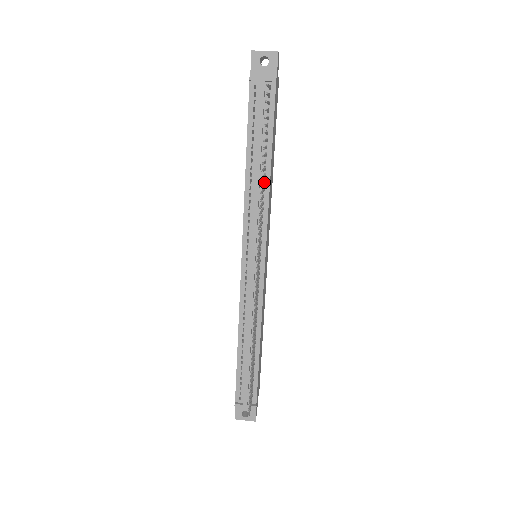
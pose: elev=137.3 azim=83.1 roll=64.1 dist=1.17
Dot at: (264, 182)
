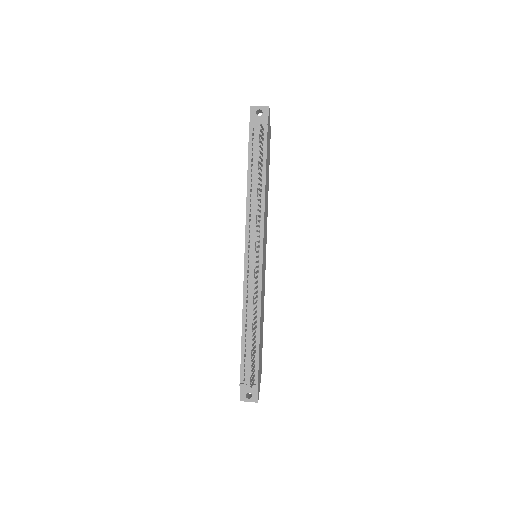
Dot at: occluded
